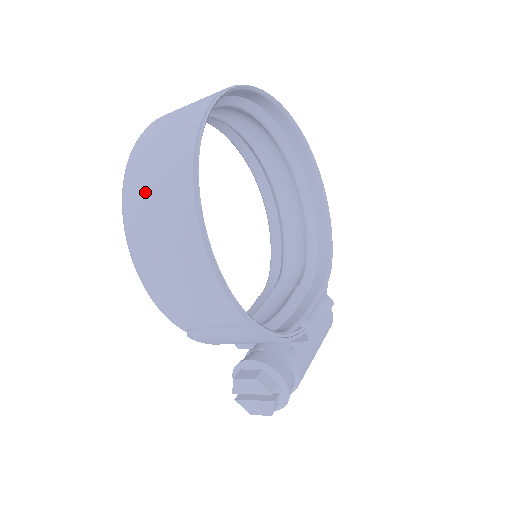
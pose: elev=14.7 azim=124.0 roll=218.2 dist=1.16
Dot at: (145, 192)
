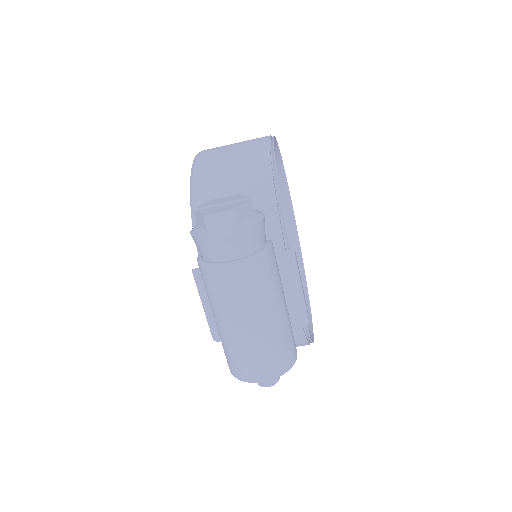
Dot at: occluded
